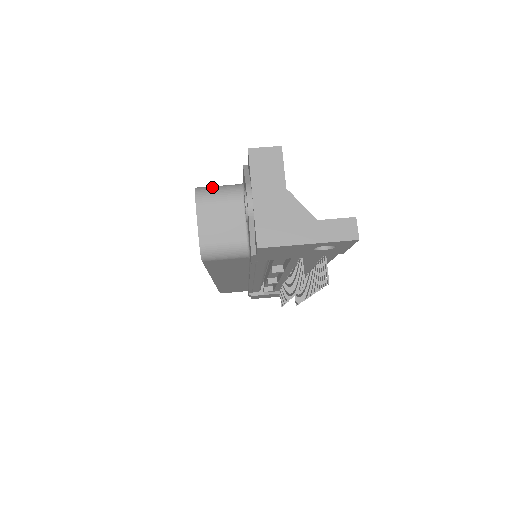
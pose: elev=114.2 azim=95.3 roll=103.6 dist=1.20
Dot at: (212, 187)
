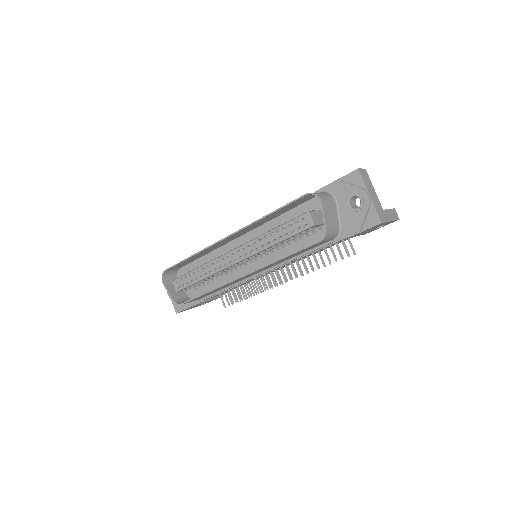
Dot at: (318, 193)
